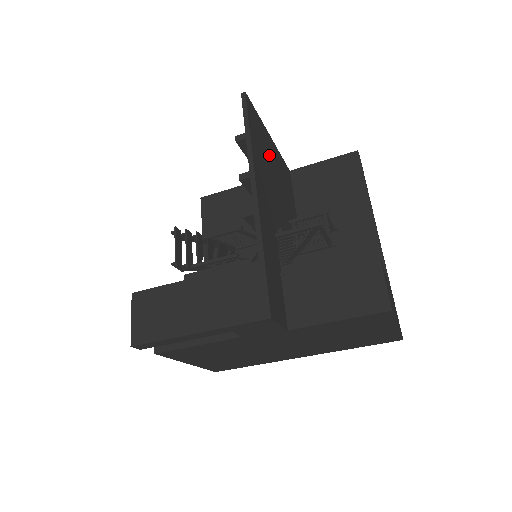
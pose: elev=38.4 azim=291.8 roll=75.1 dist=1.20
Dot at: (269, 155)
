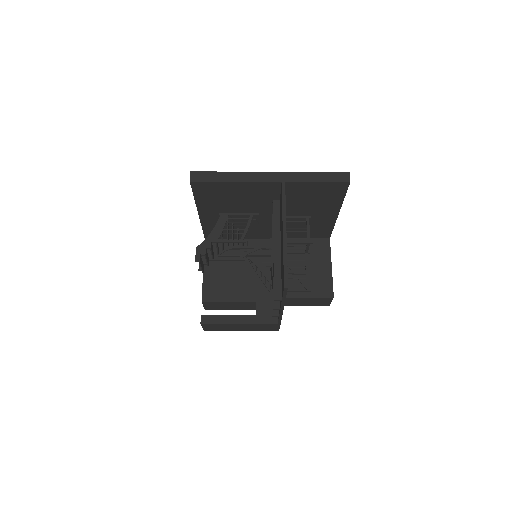
Dot at: occluded
